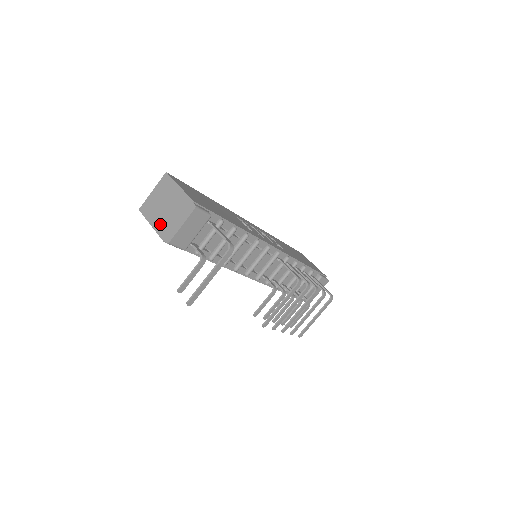
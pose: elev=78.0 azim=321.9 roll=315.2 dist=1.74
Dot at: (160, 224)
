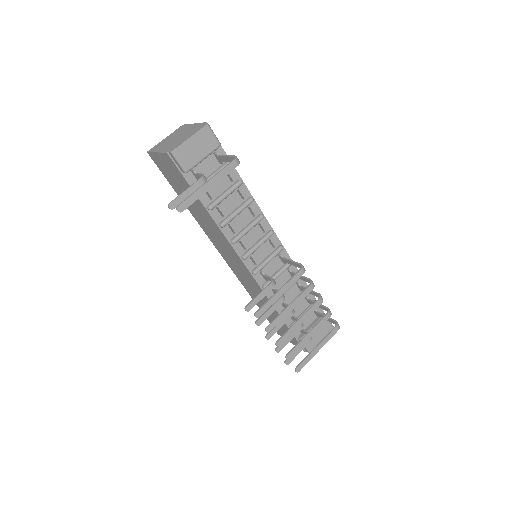
Dot at: (167, 147)
